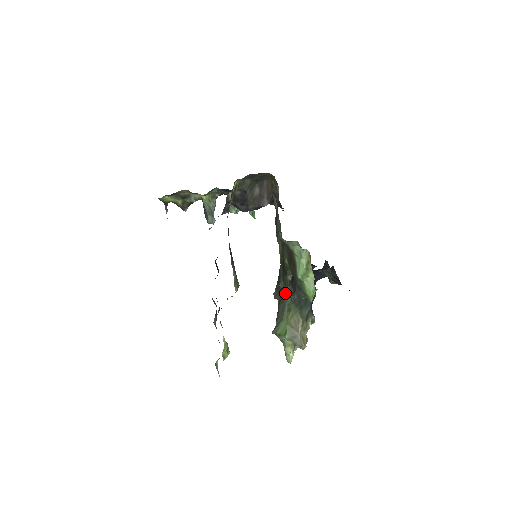
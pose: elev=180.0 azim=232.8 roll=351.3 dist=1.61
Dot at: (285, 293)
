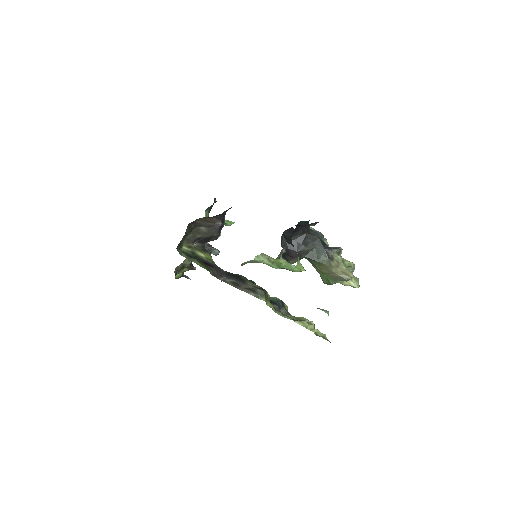
Dot at: occluded
